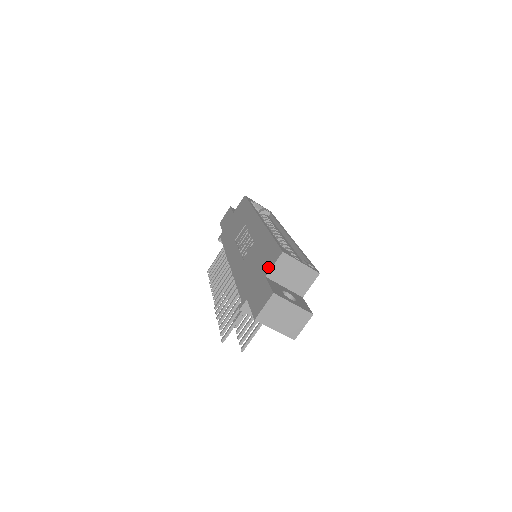
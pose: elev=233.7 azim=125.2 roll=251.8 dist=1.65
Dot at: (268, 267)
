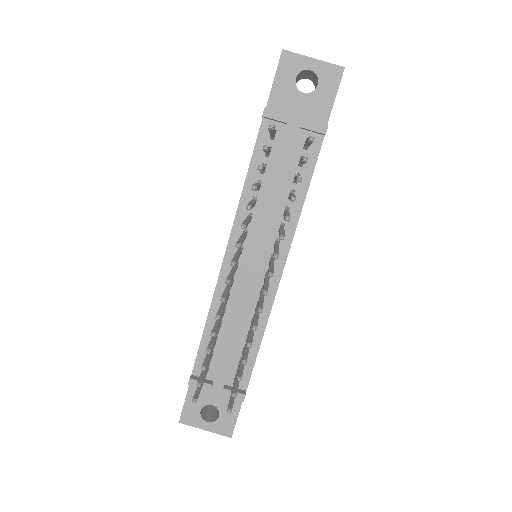
Dot at: occluded
